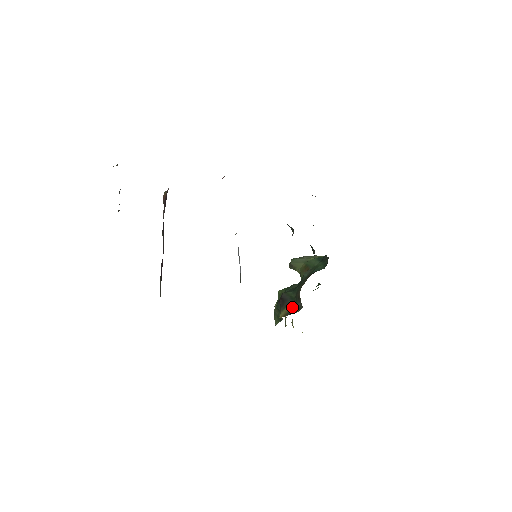
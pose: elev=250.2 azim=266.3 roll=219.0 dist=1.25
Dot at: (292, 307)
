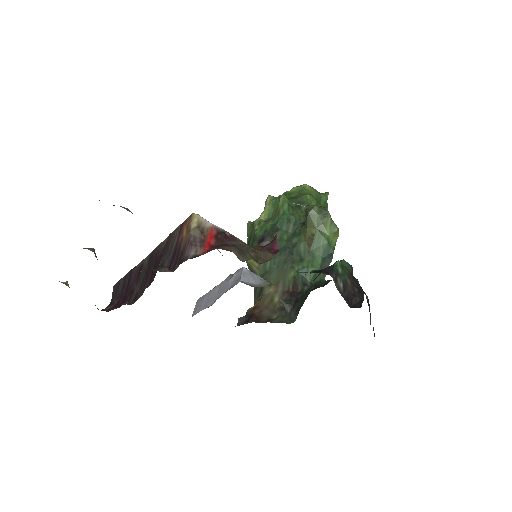
Dot at: (256, 274)
